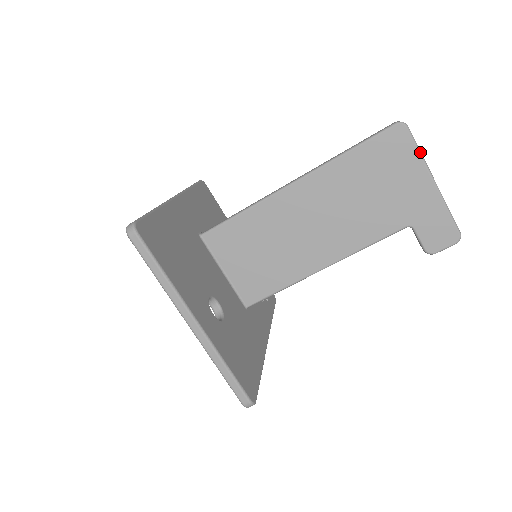
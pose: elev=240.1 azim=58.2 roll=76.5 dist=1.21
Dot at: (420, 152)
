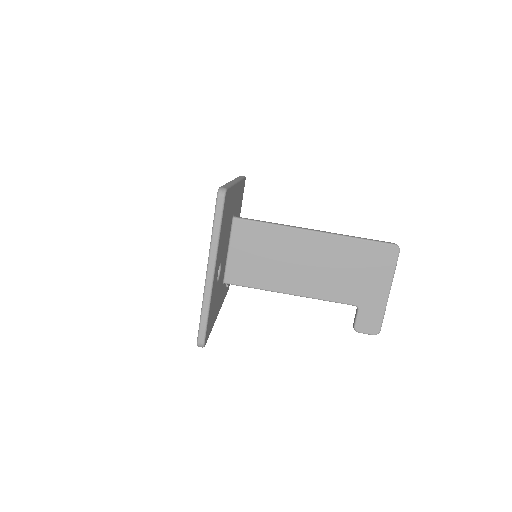
Dot at: occluded
